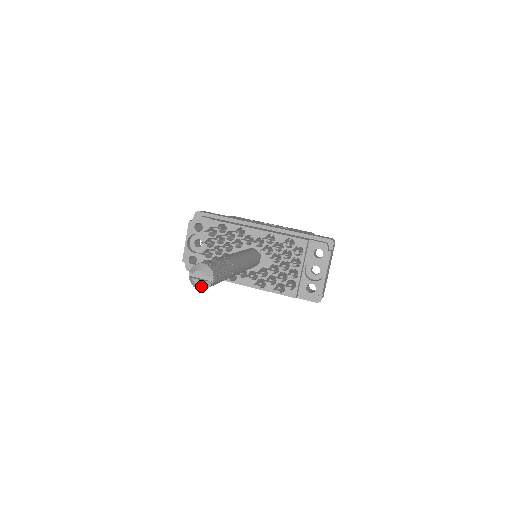
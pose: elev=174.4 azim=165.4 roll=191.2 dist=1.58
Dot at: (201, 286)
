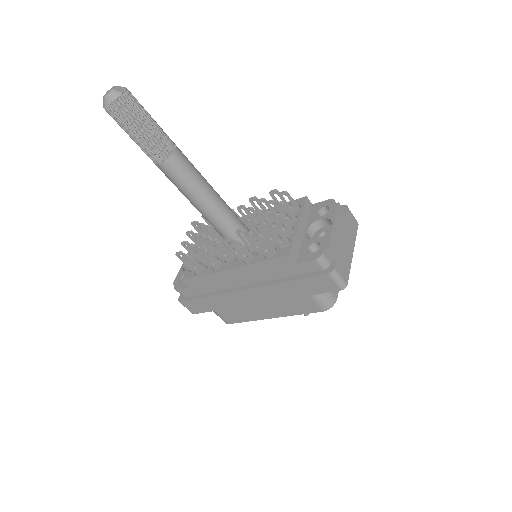
Dot at: (109, 98)
